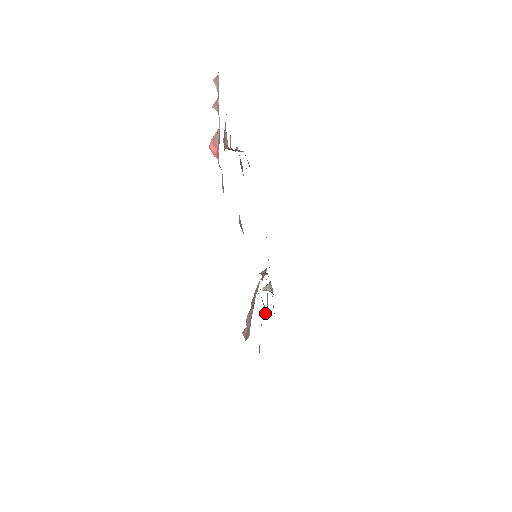
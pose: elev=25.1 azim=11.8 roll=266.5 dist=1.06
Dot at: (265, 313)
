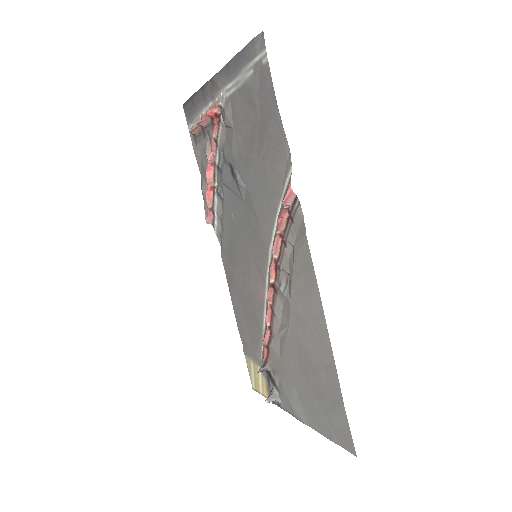
Dot at: (288, 292)
